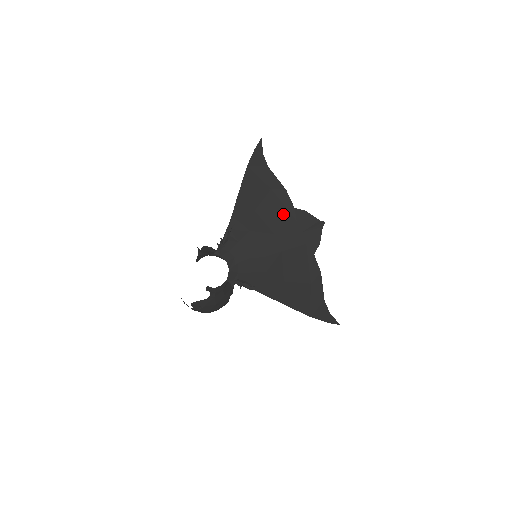
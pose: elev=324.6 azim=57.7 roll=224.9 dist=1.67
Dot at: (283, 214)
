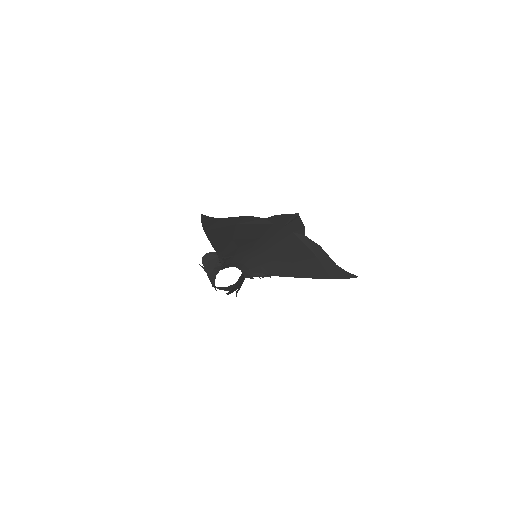
Dot at: (258, 228)
